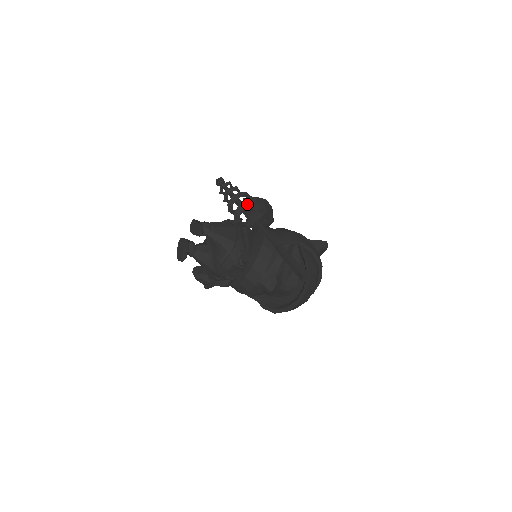
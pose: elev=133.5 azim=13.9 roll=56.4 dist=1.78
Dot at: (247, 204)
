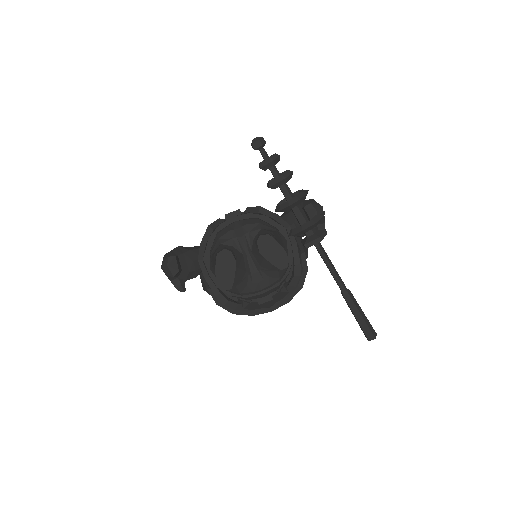
Dot at: occluded
